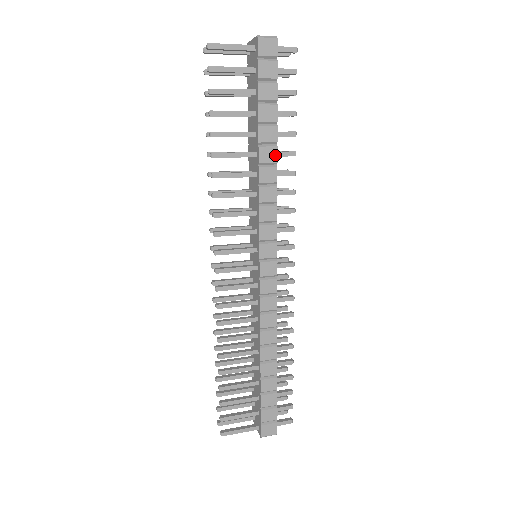
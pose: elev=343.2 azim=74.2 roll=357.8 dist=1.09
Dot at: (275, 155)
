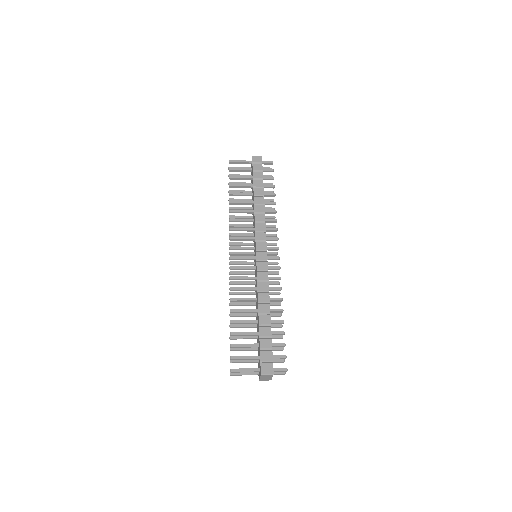
Dot at: (263, 200)
